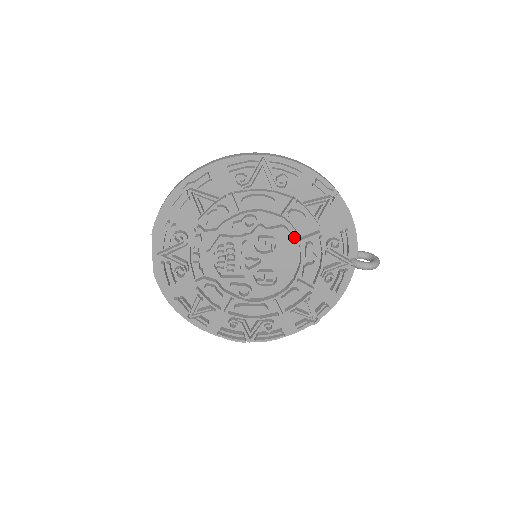
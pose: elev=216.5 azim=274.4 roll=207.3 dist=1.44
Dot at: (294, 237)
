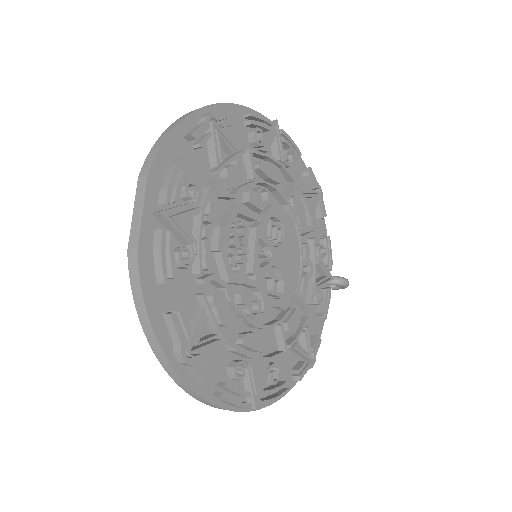
Dot at: occluded
